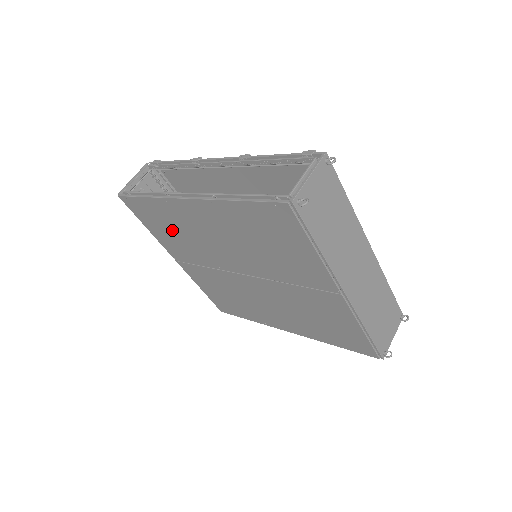
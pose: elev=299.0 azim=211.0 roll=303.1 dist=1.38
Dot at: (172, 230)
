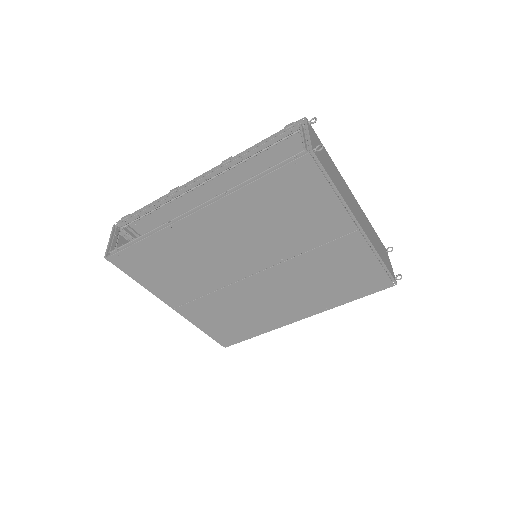
Dot at: (174, 265)
